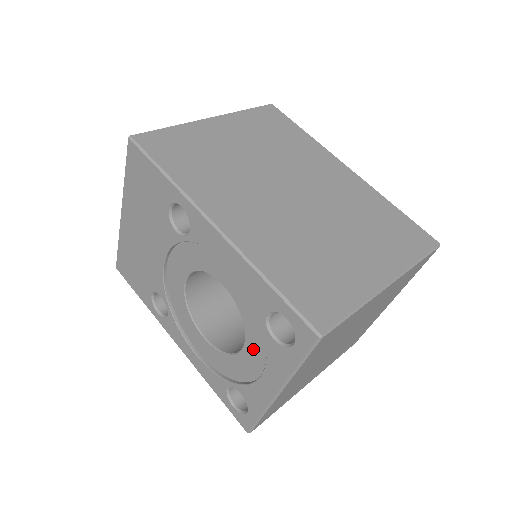
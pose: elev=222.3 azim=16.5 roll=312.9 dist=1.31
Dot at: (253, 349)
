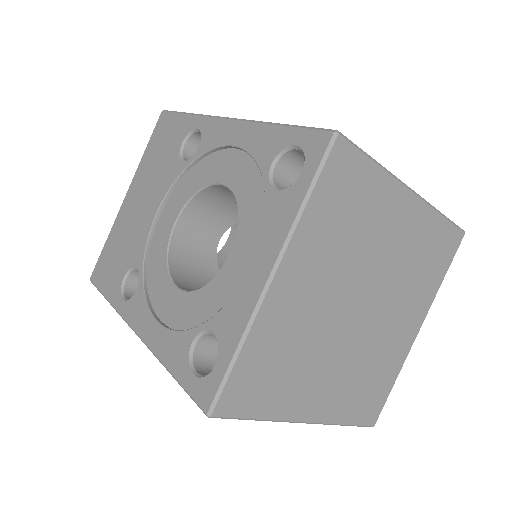
Dot at: (244, 240)
